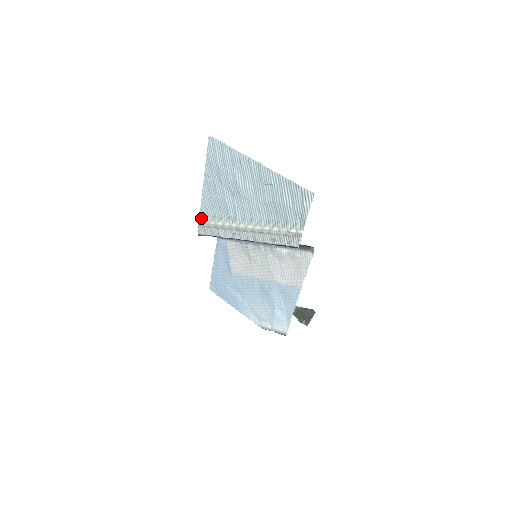
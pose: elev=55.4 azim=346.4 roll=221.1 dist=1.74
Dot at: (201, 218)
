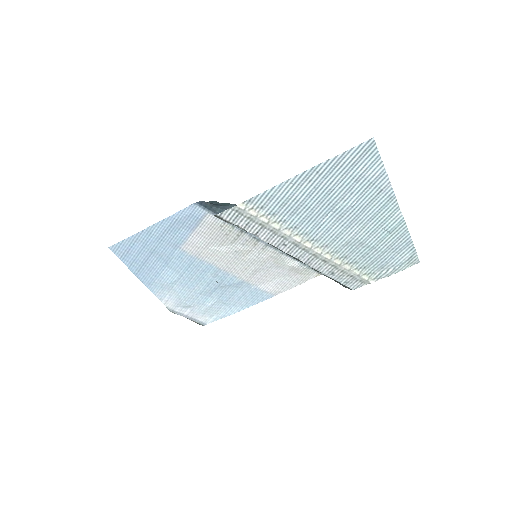
Dot at: (247, 203)
